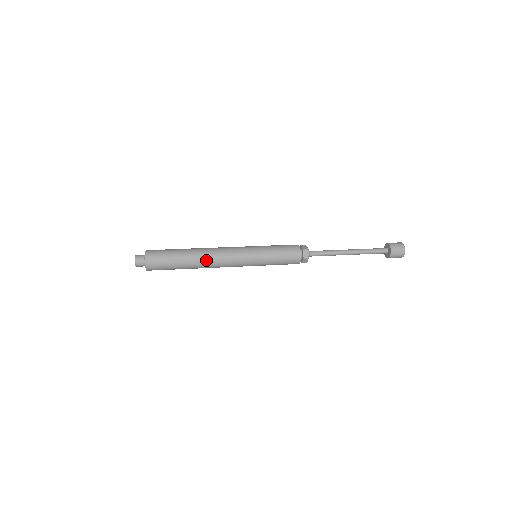
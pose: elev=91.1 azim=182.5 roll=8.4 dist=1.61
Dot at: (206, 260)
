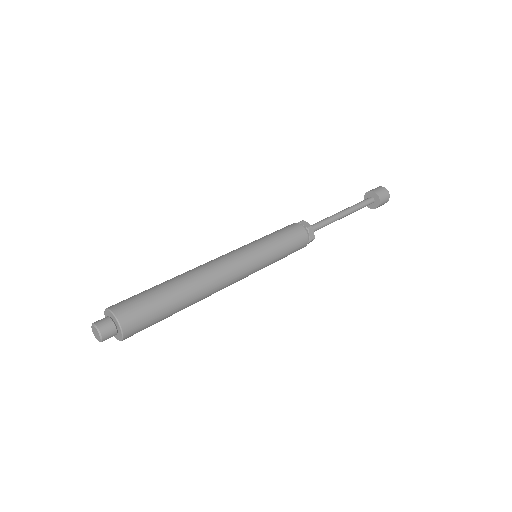
Dot at: (200, 275)
